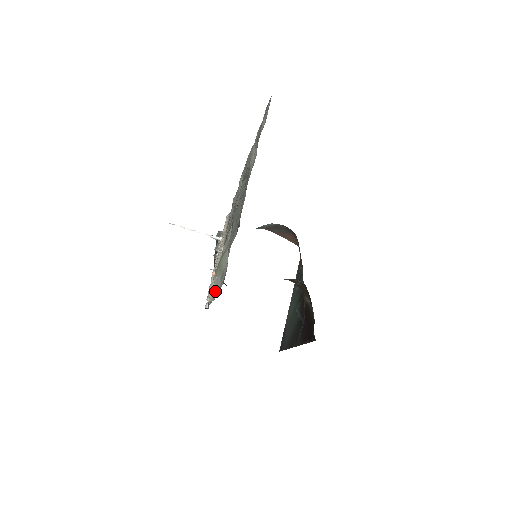
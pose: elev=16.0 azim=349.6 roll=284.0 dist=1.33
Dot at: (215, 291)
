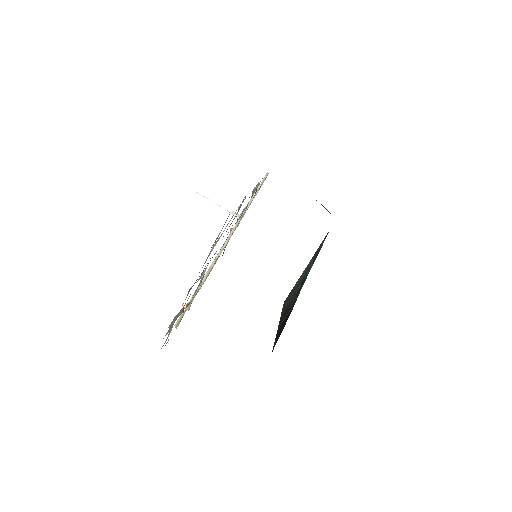
Dot at: (181, 319)
